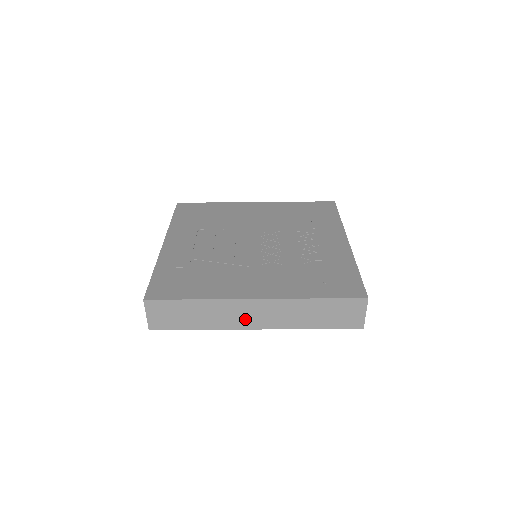
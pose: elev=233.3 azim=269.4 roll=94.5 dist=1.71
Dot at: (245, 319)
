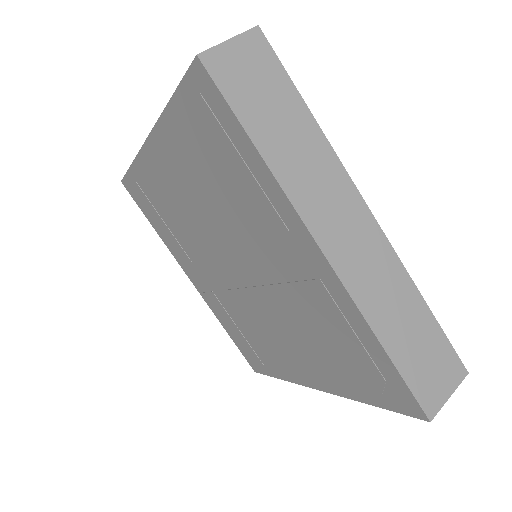
Dot at: (329, 220)
